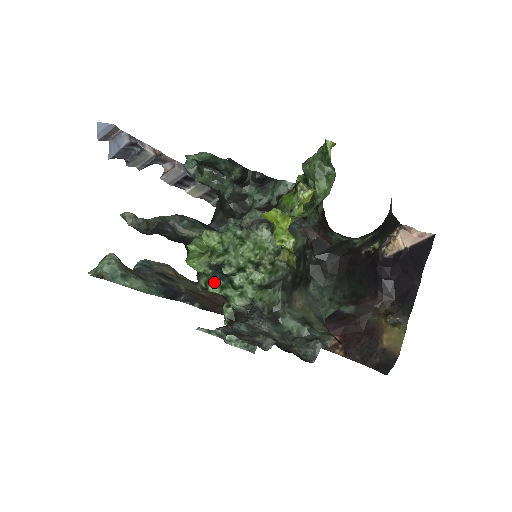
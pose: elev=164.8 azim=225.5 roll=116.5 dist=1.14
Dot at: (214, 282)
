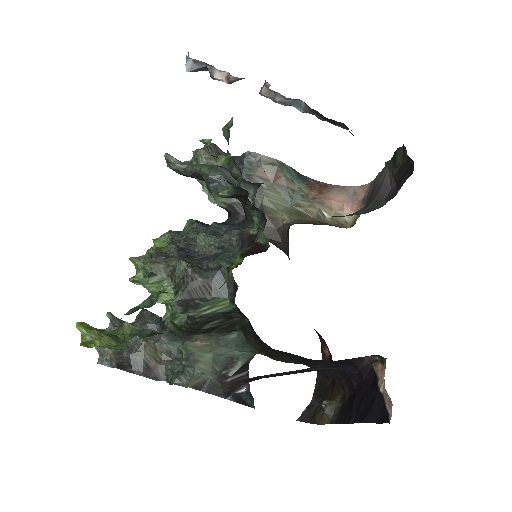
Dot at: occluded
